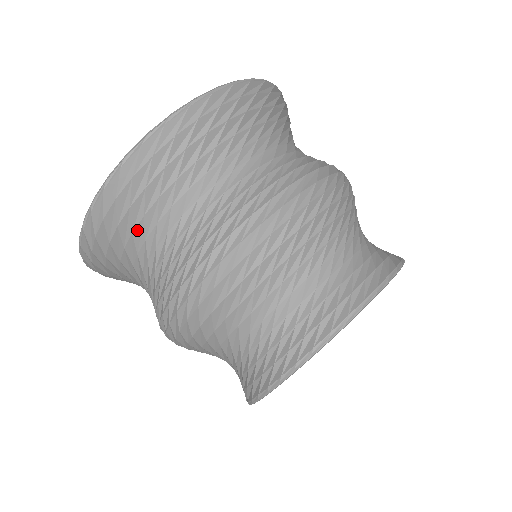
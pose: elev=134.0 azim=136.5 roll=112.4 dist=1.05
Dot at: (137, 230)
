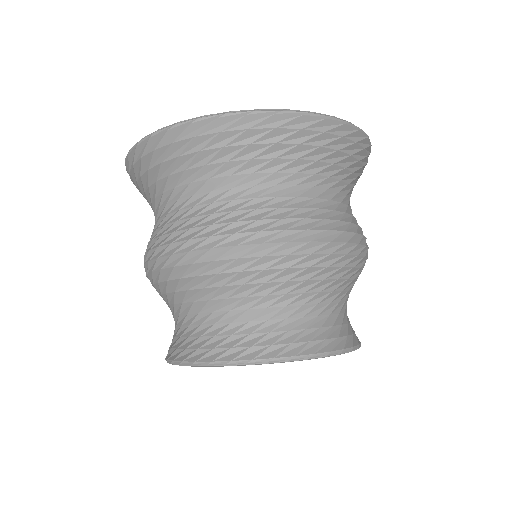
Dot at: (152, 187)
